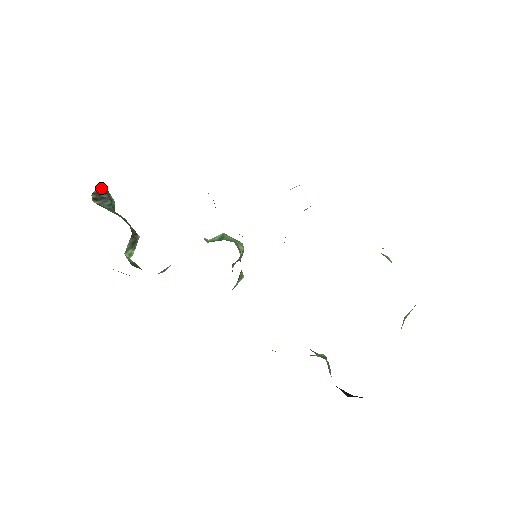
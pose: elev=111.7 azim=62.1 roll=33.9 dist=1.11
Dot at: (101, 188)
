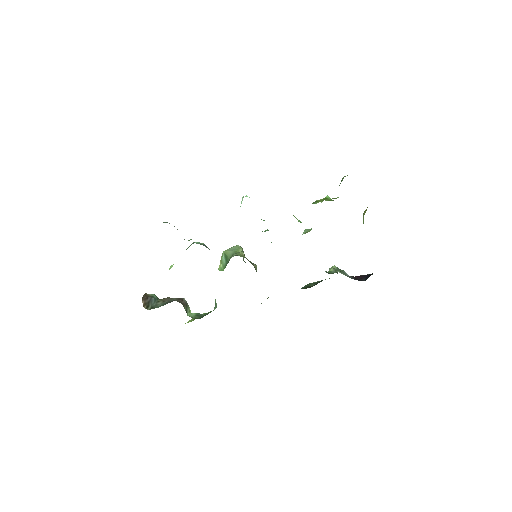
Dot at: (143, 298)
